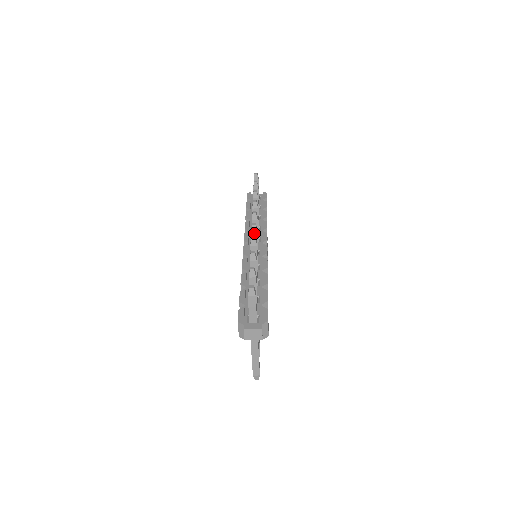
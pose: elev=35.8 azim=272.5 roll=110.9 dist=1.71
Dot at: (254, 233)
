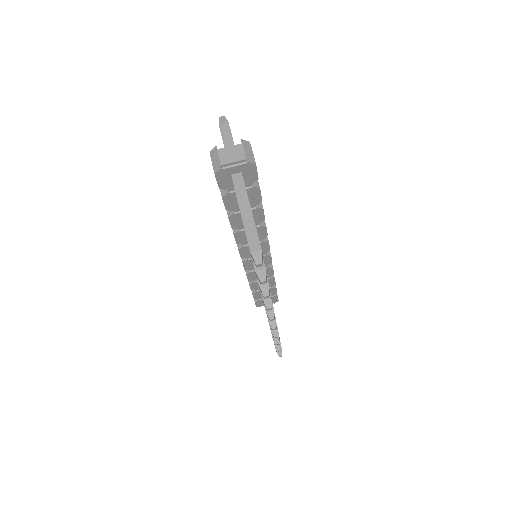
Dot at: occluded
